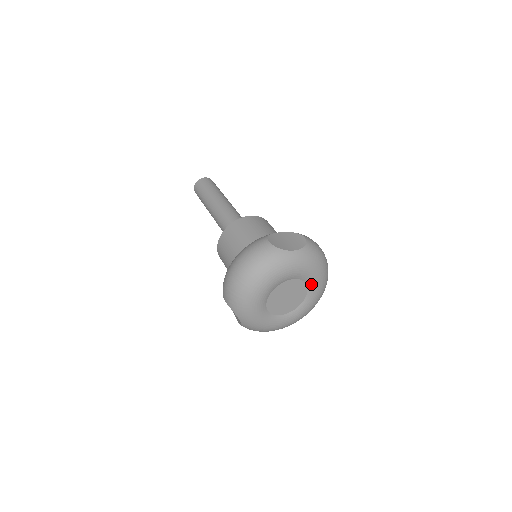
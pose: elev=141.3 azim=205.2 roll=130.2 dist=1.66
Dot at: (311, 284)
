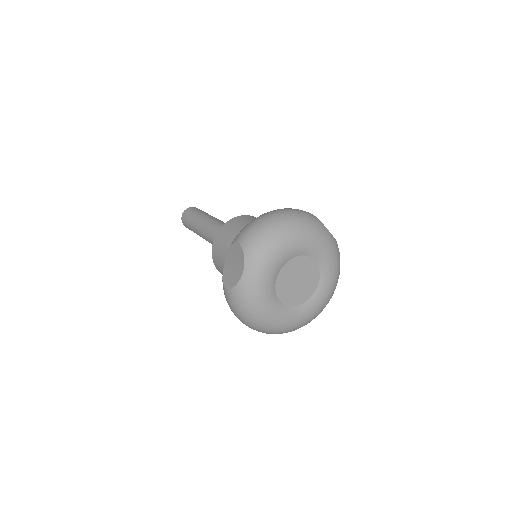
Dot at: (323, 285)
